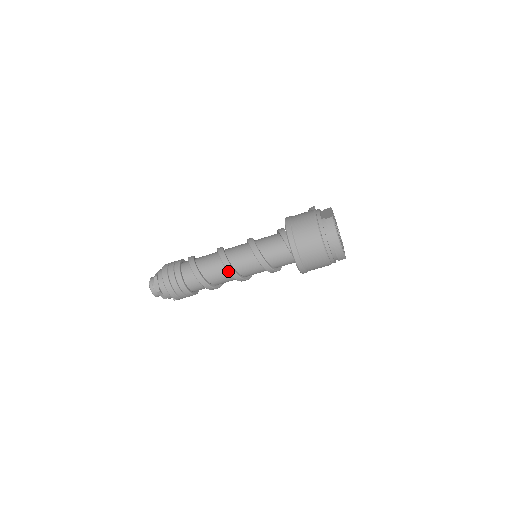
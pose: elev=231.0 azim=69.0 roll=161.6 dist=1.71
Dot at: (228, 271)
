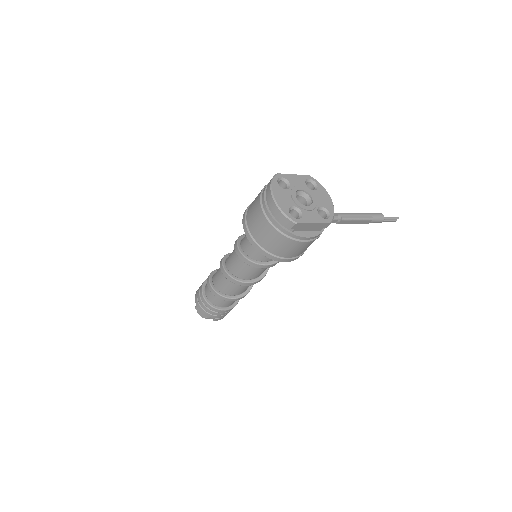
Dot at: (221, 270)
